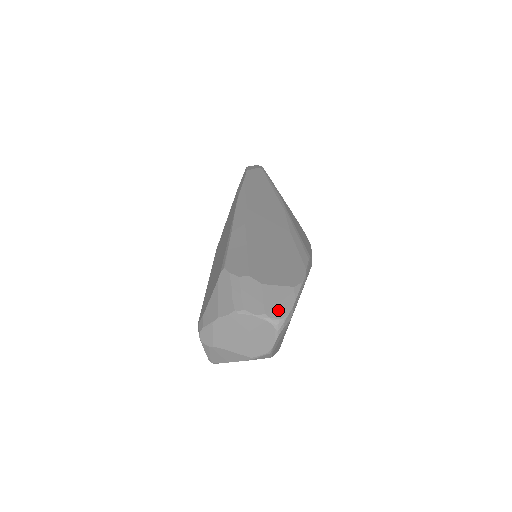
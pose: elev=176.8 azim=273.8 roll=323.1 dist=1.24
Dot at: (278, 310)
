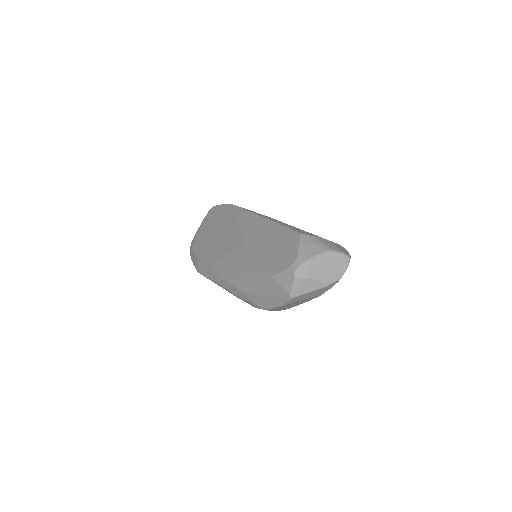
Dot at: (345, 252)
